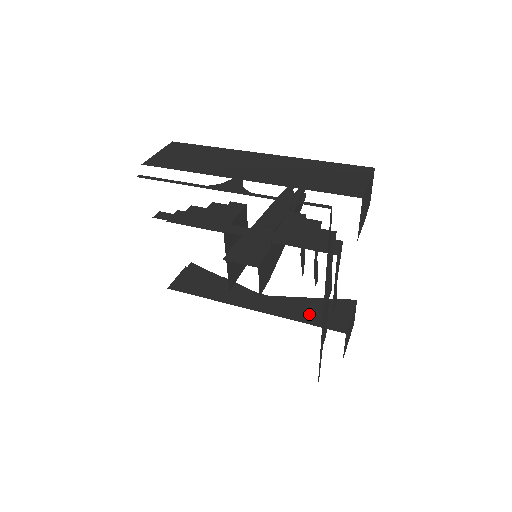
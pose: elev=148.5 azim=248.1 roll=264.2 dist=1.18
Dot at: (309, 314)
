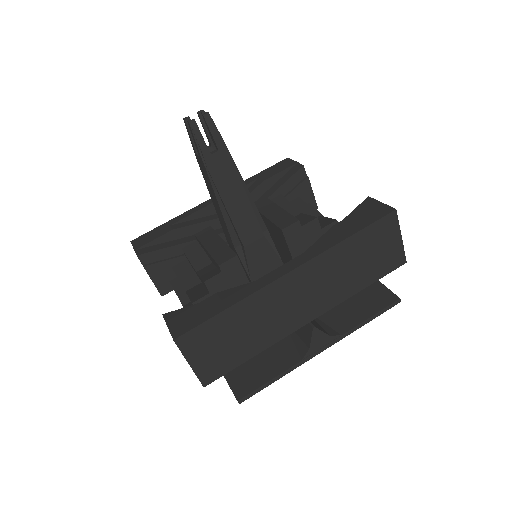
Dot at: occluded
